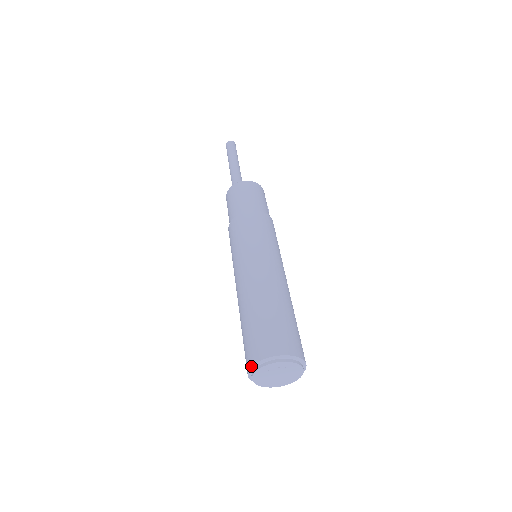
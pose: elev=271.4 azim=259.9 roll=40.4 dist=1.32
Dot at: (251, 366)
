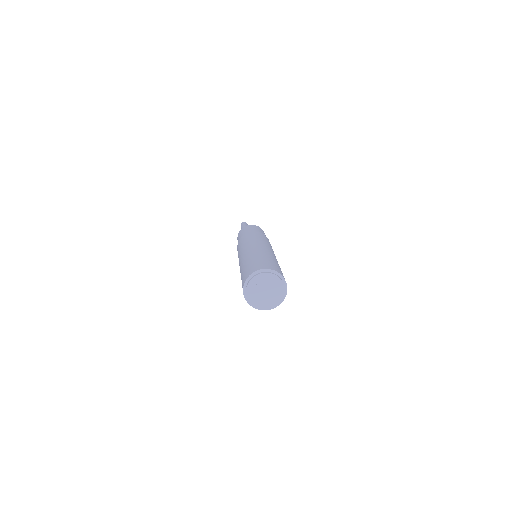
Dot at: (243, 286)
